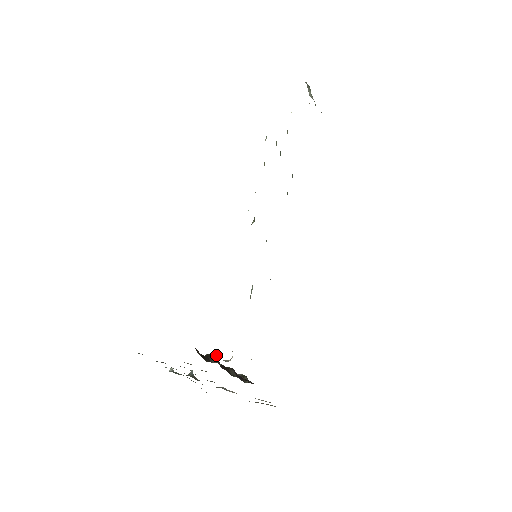
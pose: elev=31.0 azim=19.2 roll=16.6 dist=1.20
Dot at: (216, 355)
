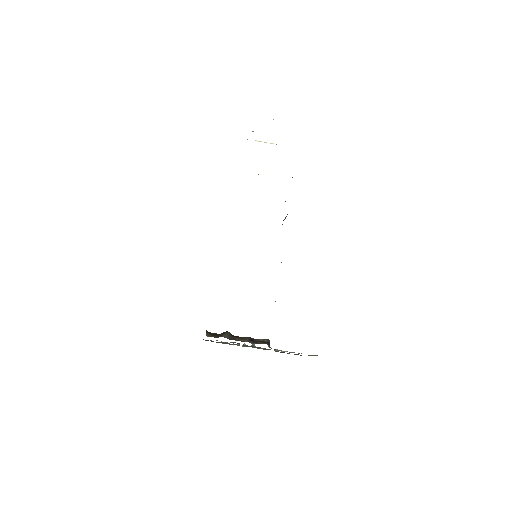
Dot at: (227, 332)
